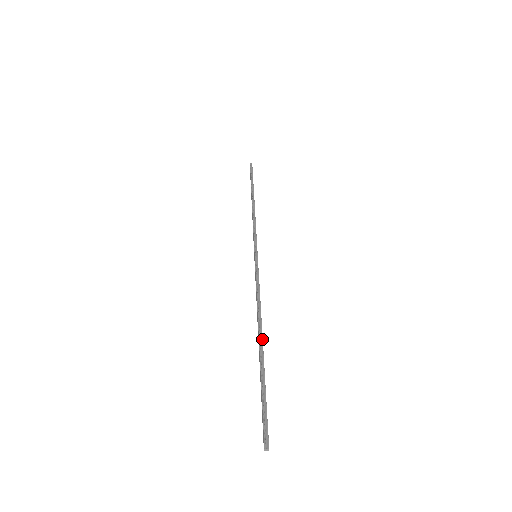
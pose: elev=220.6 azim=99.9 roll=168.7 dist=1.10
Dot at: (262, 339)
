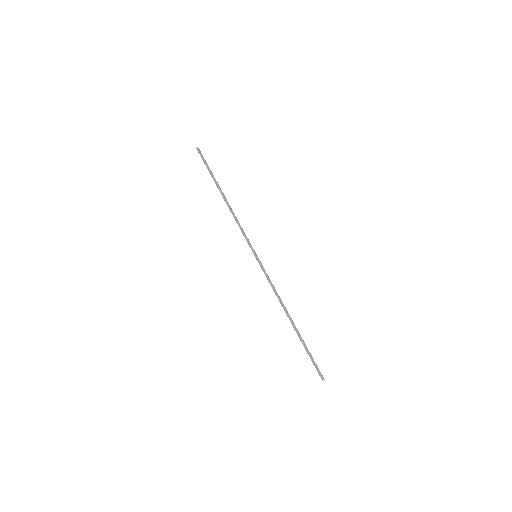
Dot at: occluded
